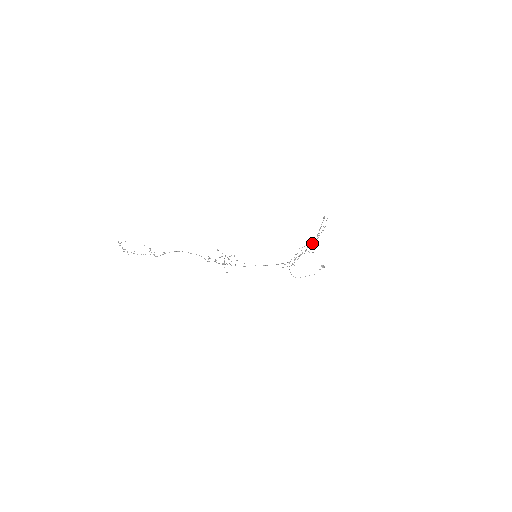
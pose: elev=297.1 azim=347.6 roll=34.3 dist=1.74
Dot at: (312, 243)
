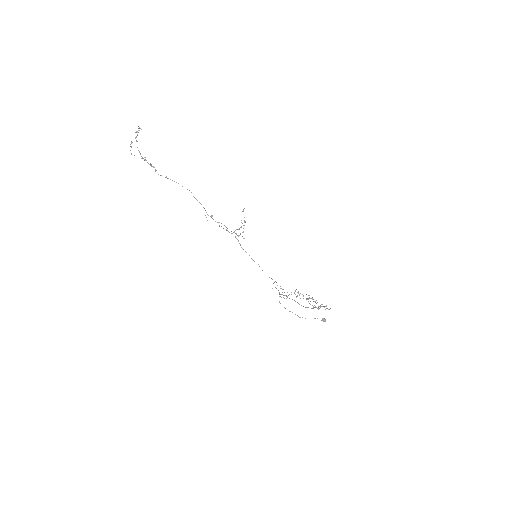
Dot at: occluded
